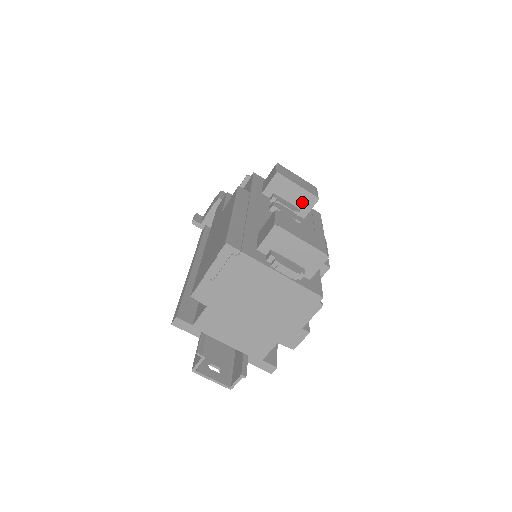
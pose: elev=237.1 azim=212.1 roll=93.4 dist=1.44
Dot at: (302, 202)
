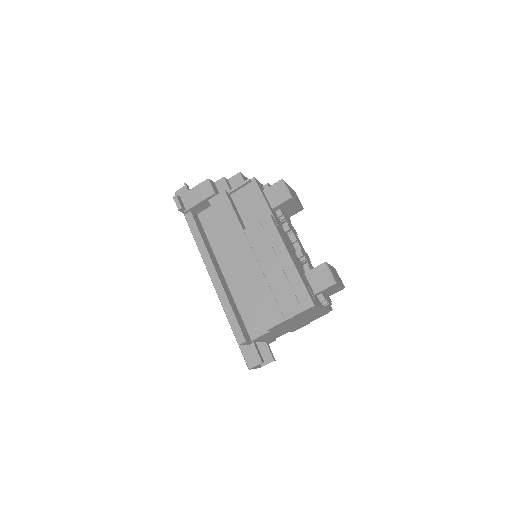
Dot at: (292, 211)
